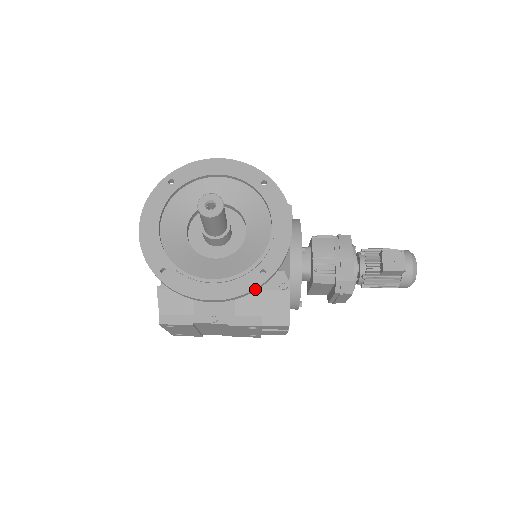
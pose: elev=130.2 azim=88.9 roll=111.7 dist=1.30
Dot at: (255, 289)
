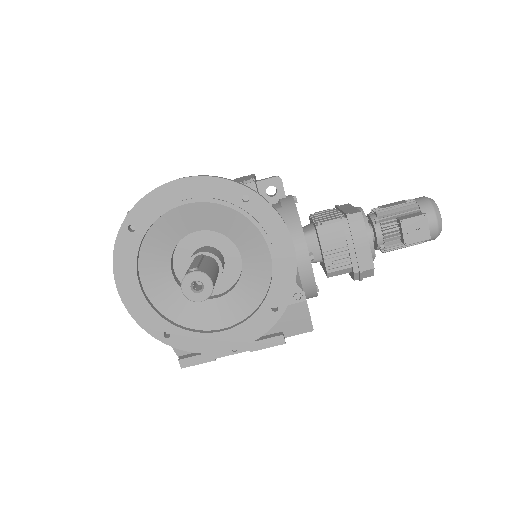
Dot at: (271, 326)
